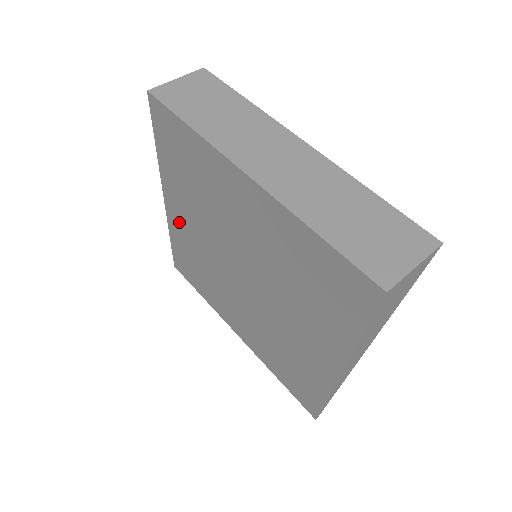
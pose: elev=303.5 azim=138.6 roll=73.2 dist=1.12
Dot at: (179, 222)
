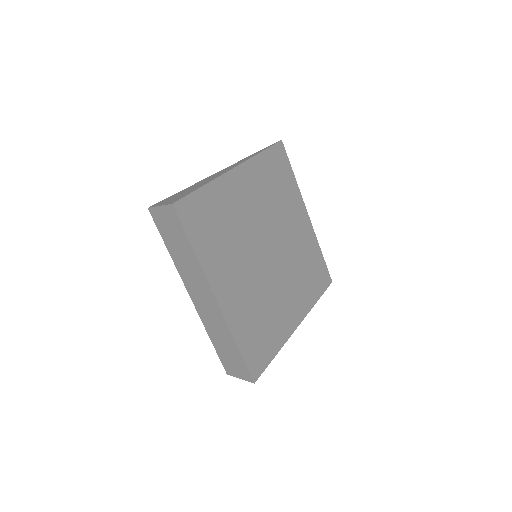
Dot at: occluded
